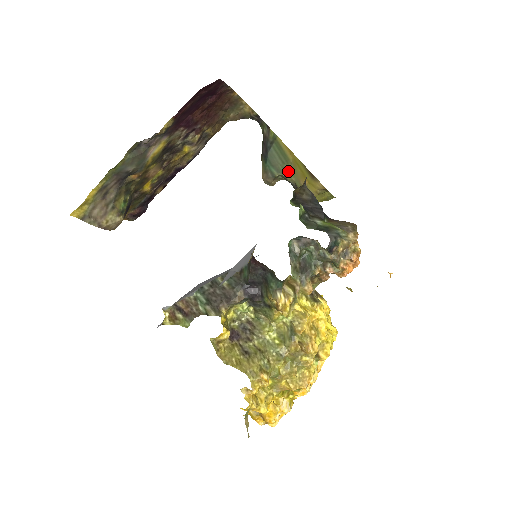
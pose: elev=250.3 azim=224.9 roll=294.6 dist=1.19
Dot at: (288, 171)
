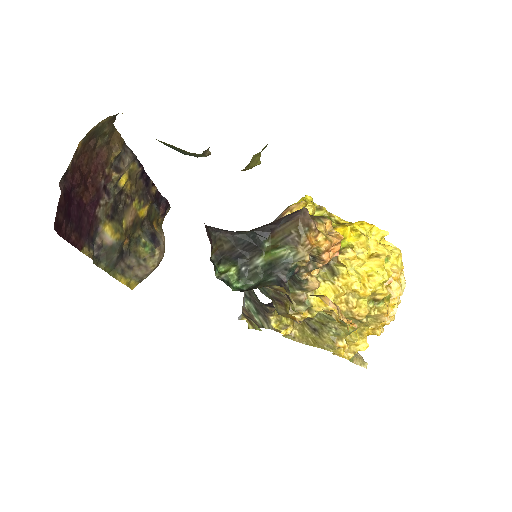
Dot at: (202, 155)
